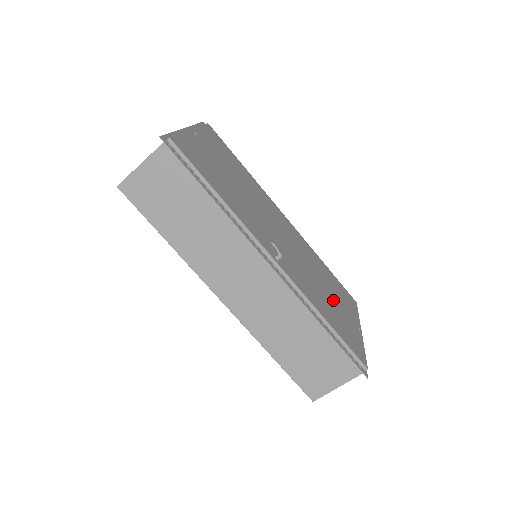
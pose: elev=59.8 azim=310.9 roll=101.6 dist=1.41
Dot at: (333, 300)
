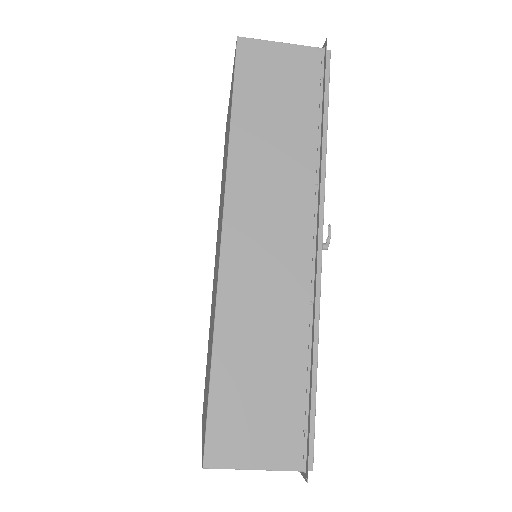
Dot at: occluded
